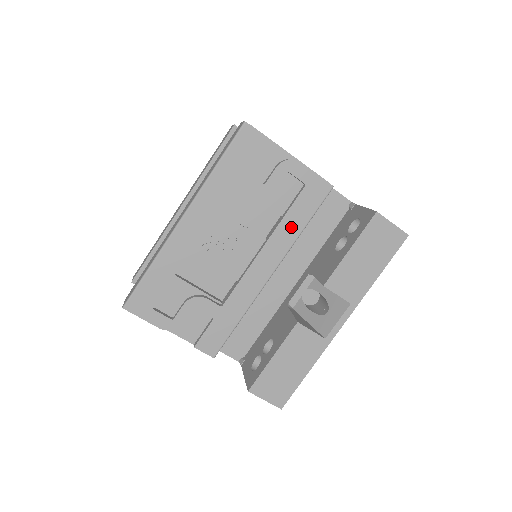
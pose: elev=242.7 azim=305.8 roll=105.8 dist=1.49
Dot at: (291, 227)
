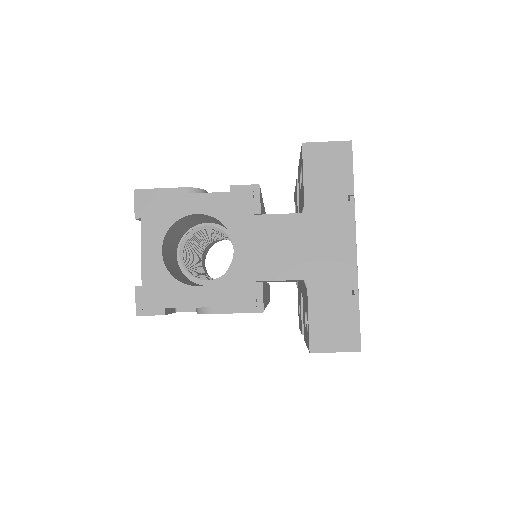
Dot at: occluded
